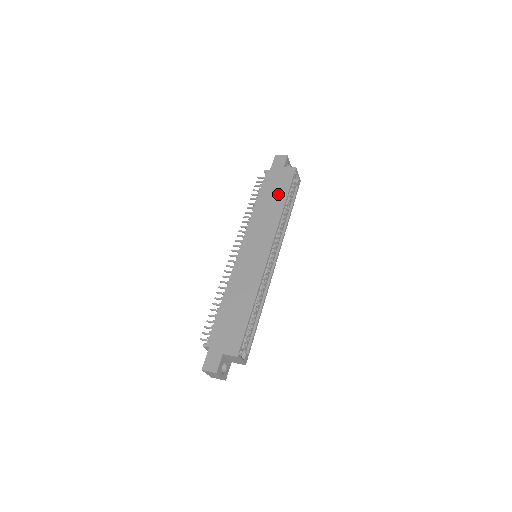
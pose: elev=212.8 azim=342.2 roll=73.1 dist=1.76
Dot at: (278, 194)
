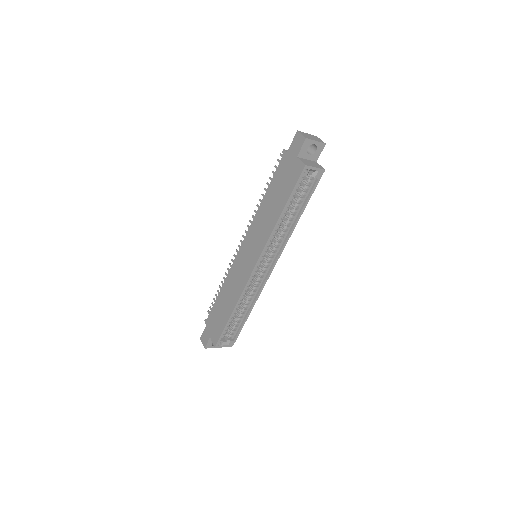
Dot at: (280, 197)
